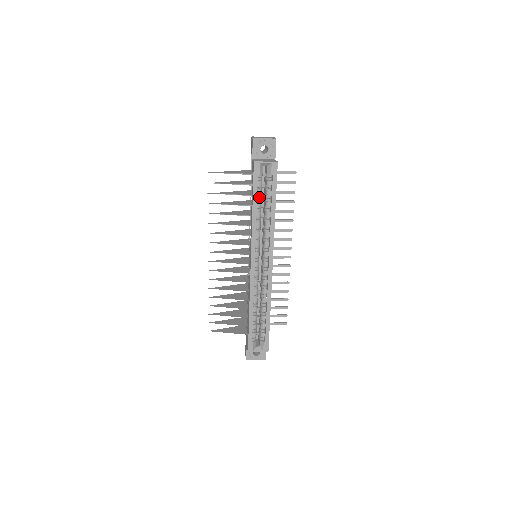
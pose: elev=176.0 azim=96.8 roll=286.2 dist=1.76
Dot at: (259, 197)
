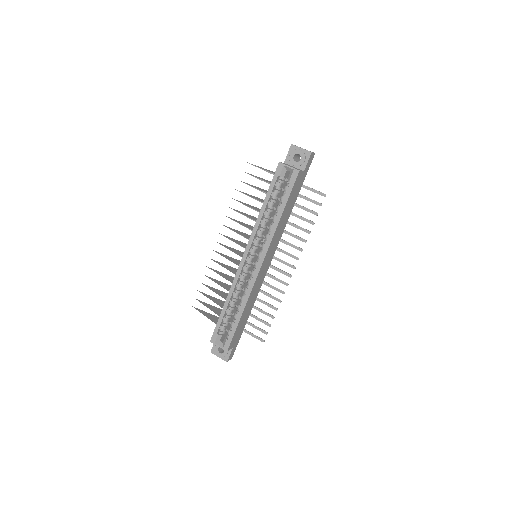
Dot at: (273, 198)
